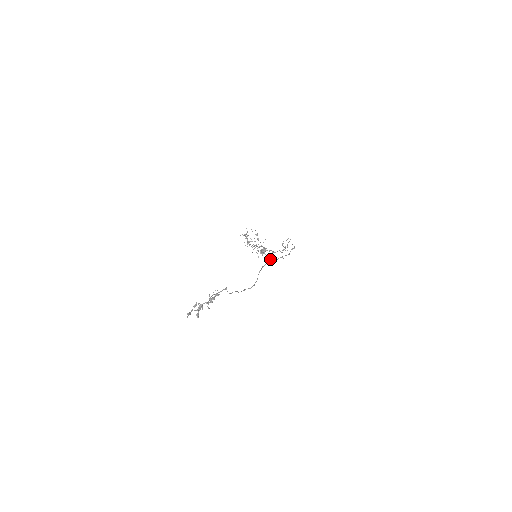
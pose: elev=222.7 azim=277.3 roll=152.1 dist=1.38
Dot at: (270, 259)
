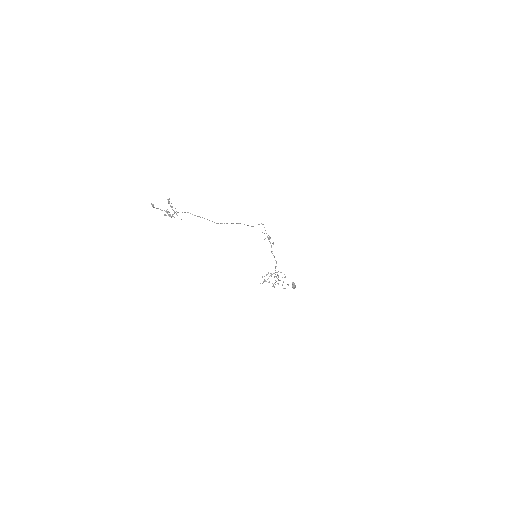
Dot at: (238, 223)
